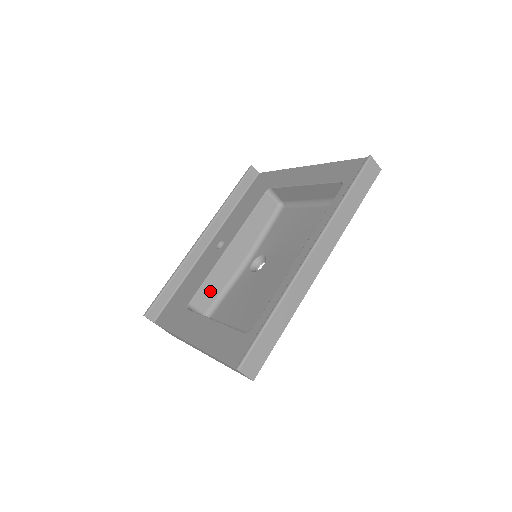
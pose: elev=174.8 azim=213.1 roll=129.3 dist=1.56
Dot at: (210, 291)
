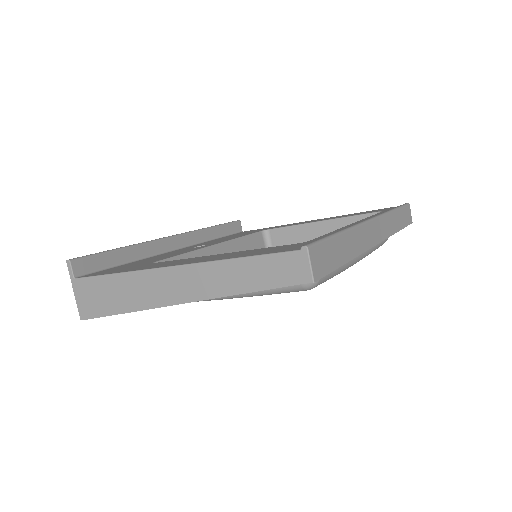
Dot at: occluded
